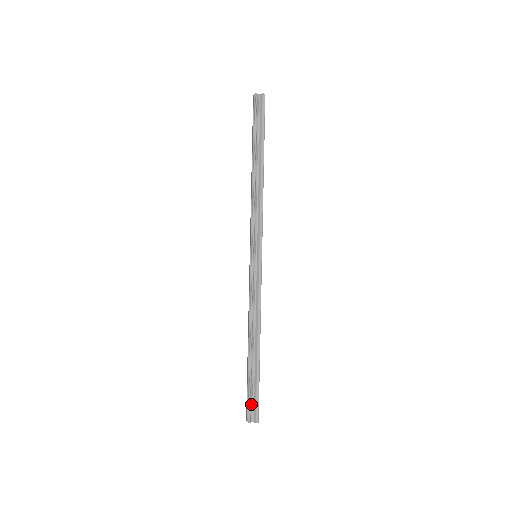
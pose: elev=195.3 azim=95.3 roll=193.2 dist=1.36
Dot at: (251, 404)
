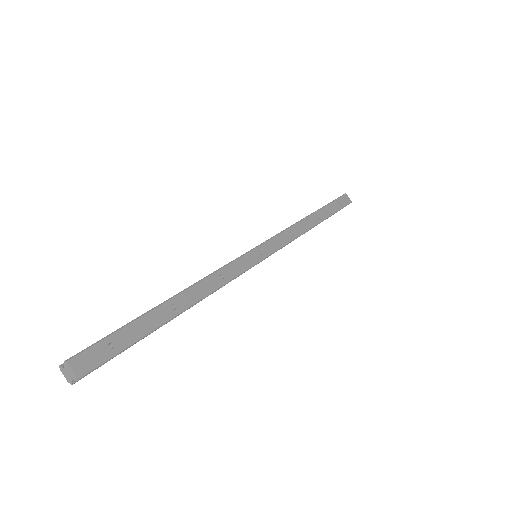
Dot at: occluded
